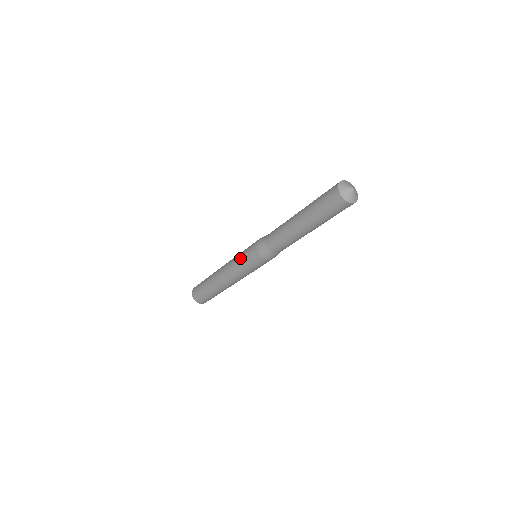
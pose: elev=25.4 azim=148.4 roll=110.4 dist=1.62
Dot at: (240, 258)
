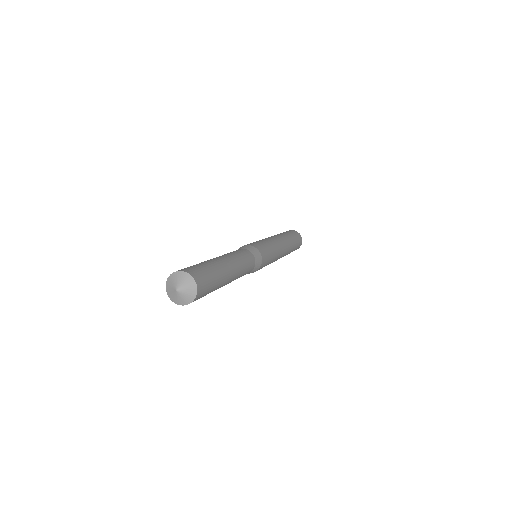
Dot at: occluded
